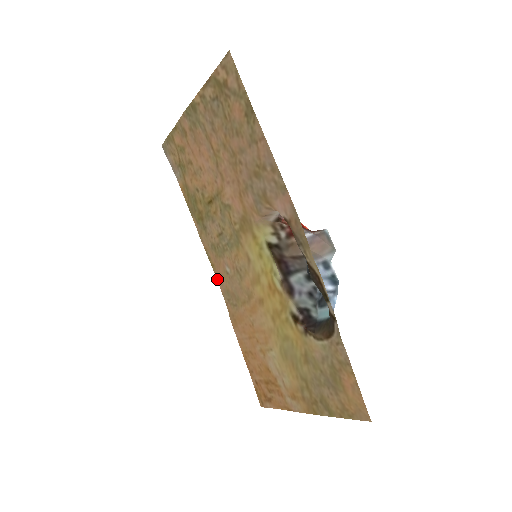
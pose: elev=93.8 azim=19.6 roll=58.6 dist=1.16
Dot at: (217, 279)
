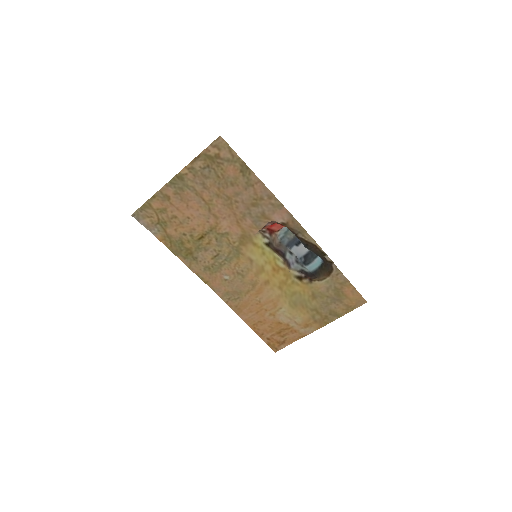
Dot at: (213, 290)
